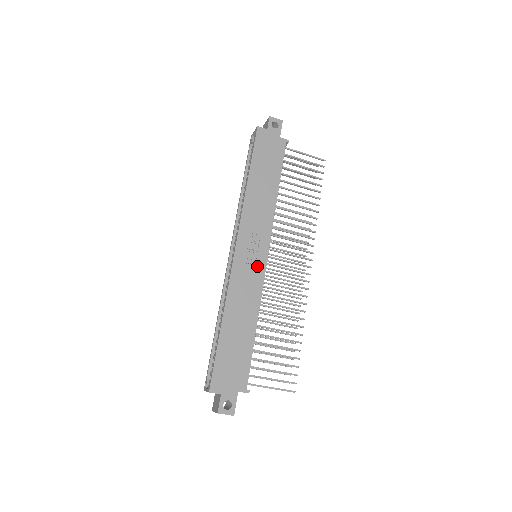
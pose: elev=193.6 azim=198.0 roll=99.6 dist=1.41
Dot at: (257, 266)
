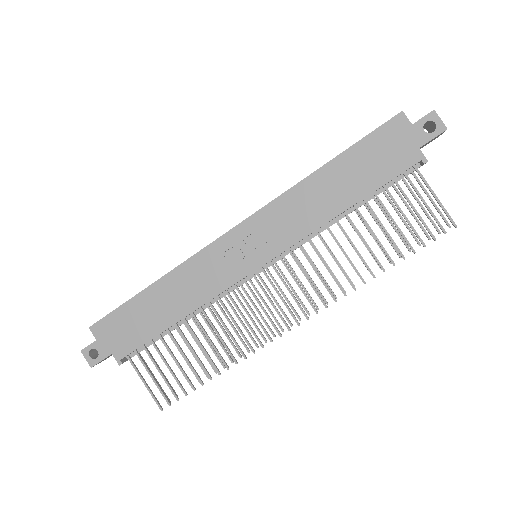
Dot at: (238, 267)
